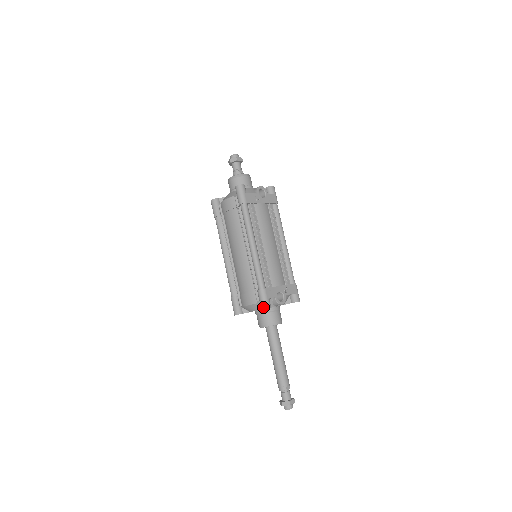
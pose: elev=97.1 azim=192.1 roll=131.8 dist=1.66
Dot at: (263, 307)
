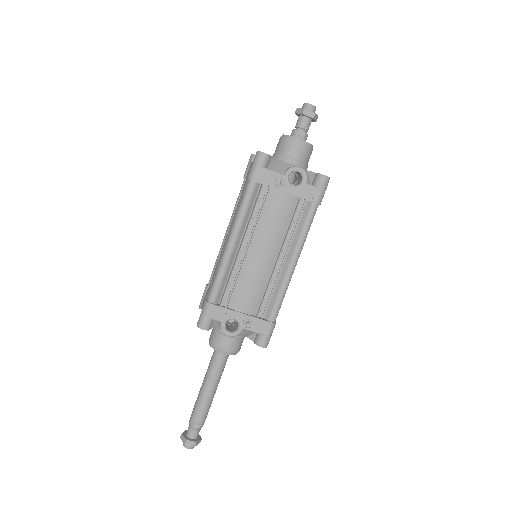
Dot at: (197, 323)
